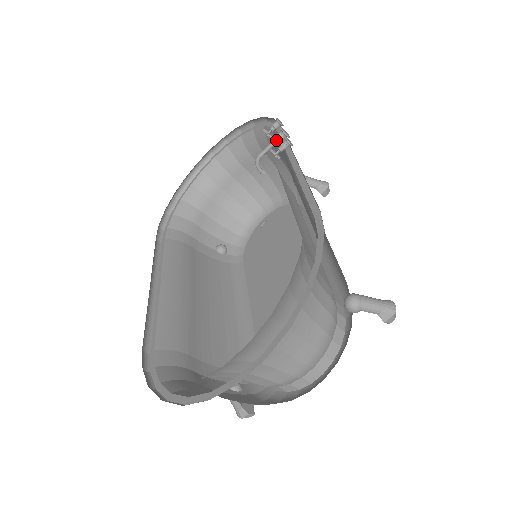
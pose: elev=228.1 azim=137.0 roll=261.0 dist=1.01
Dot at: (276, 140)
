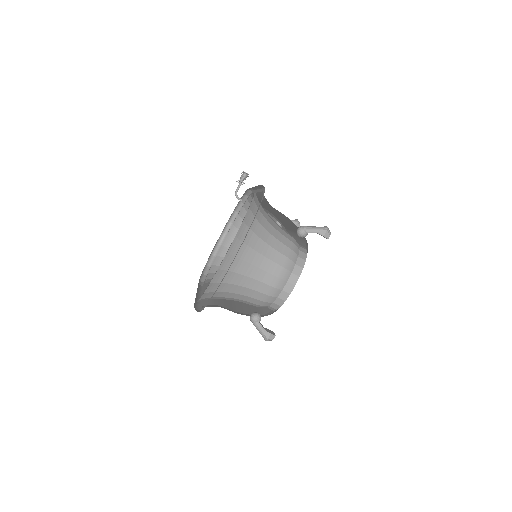
Dot at: occluded
